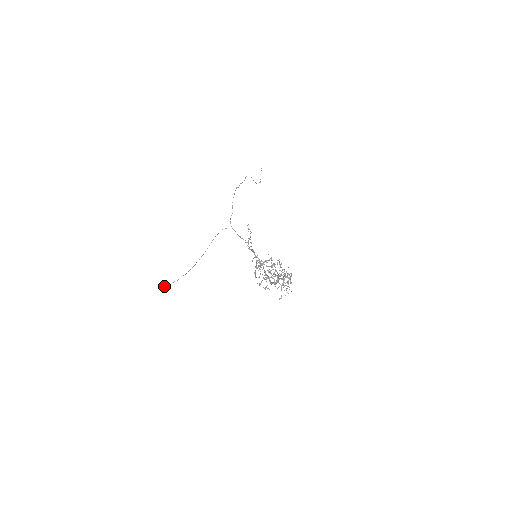
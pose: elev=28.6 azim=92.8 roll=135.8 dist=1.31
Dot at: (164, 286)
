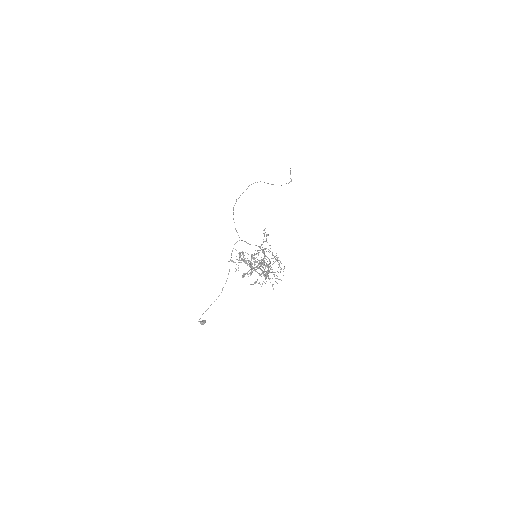
Dot at: (201, 323)
